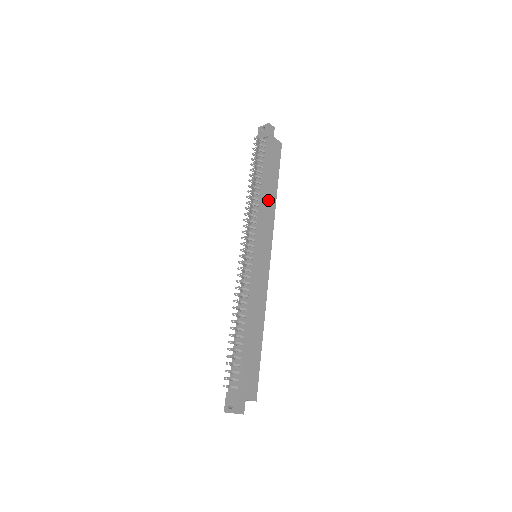
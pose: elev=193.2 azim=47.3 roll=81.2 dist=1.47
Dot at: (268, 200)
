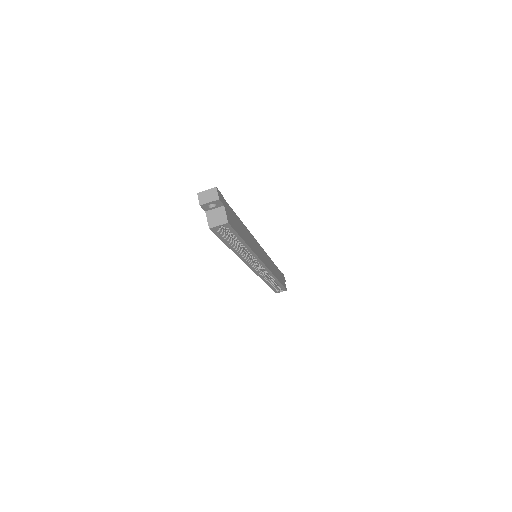
Dot at: (274, 268)
